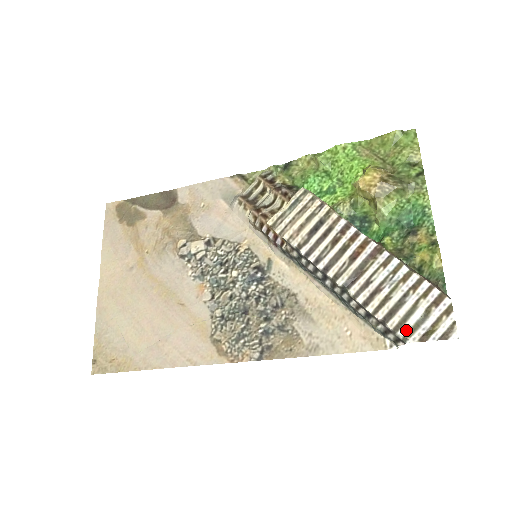
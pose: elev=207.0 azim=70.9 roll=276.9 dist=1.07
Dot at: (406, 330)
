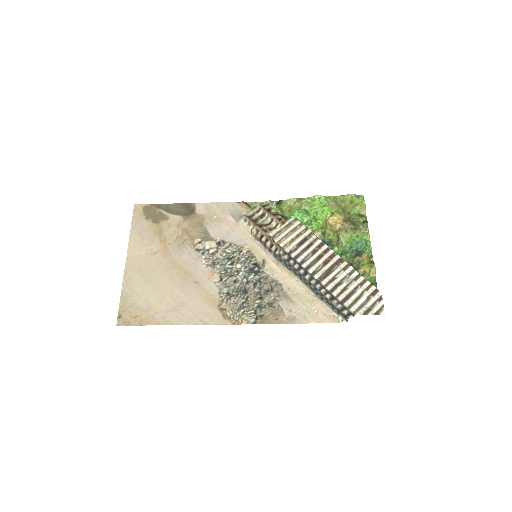
Dot at: (356, 308)
